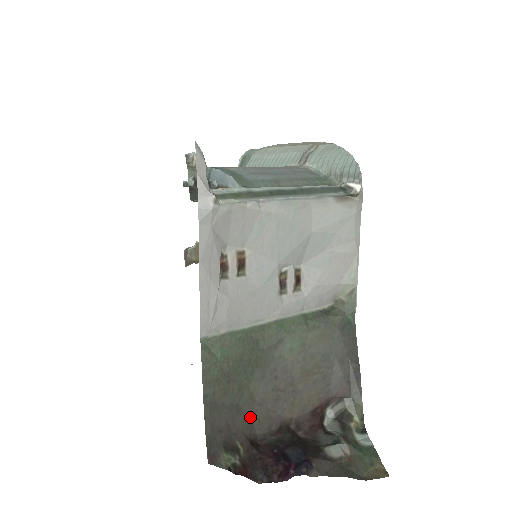
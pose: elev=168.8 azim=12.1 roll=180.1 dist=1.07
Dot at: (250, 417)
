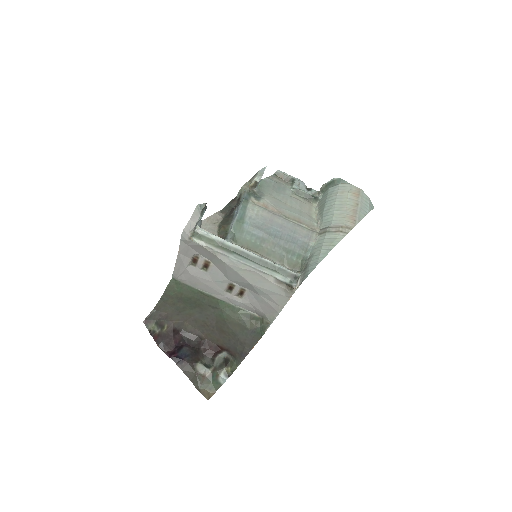
Dot at: (184, 321)
